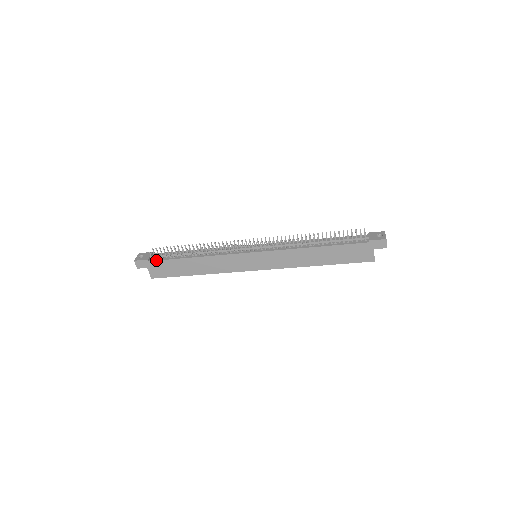
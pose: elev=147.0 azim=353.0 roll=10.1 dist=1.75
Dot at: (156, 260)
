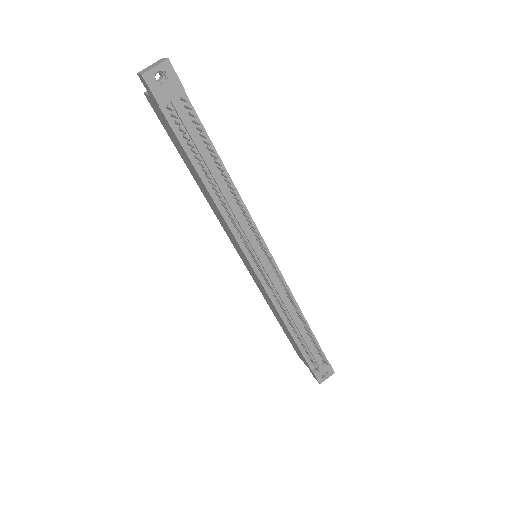
Dot at: (168, 121)
